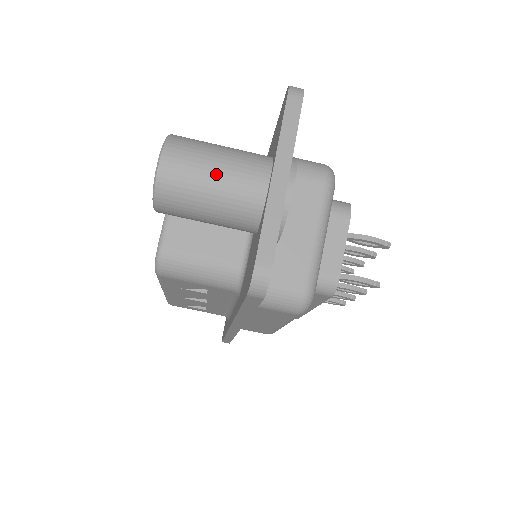
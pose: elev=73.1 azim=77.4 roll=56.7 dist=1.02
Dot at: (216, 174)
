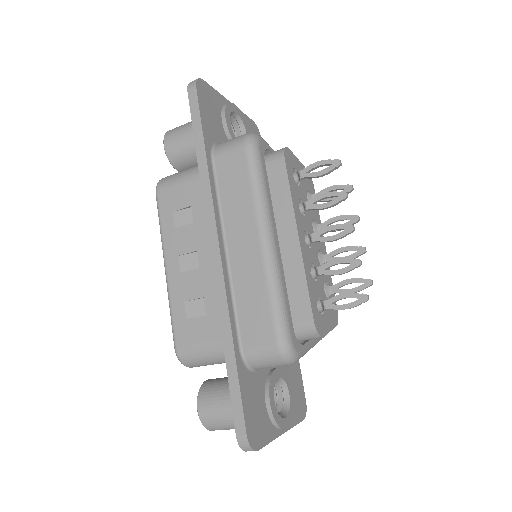
Dot at: occluded
